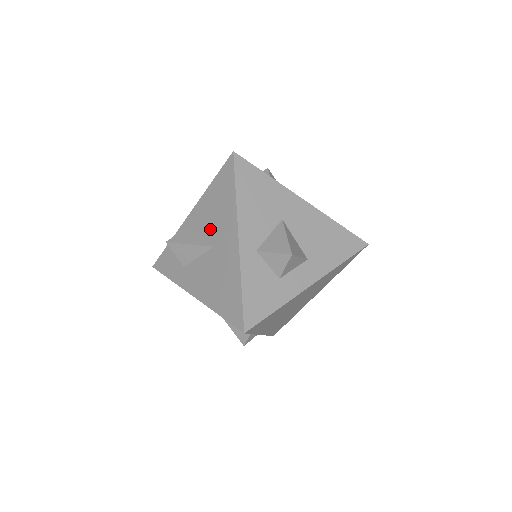
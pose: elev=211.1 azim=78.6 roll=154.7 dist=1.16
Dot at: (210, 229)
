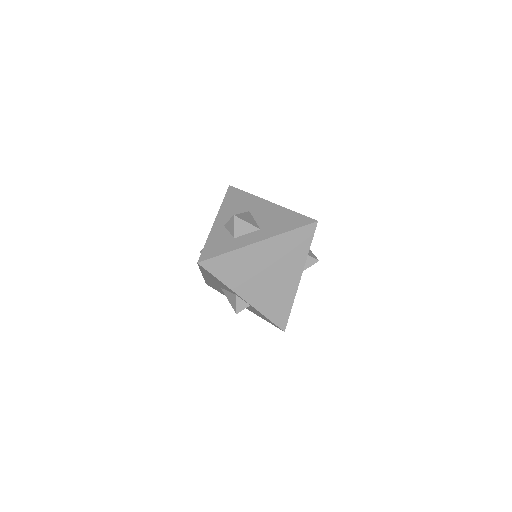
Dot at: occluded
